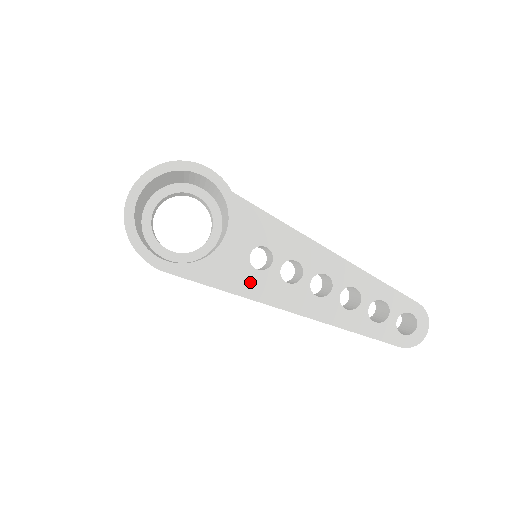
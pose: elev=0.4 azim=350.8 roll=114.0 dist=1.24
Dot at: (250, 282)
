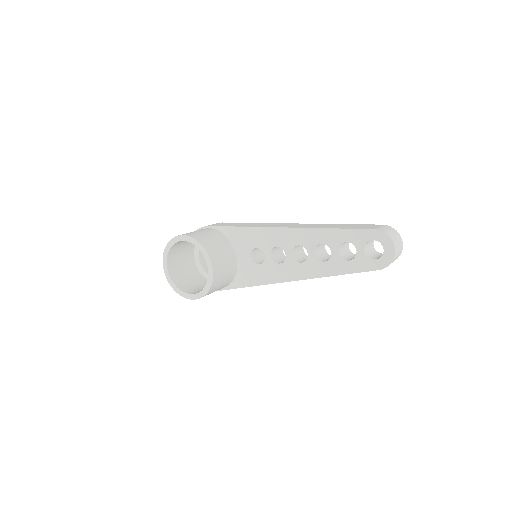
Dot at: (260, 274)
